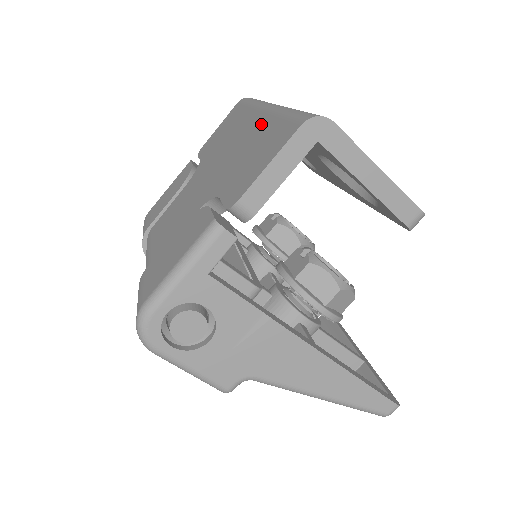
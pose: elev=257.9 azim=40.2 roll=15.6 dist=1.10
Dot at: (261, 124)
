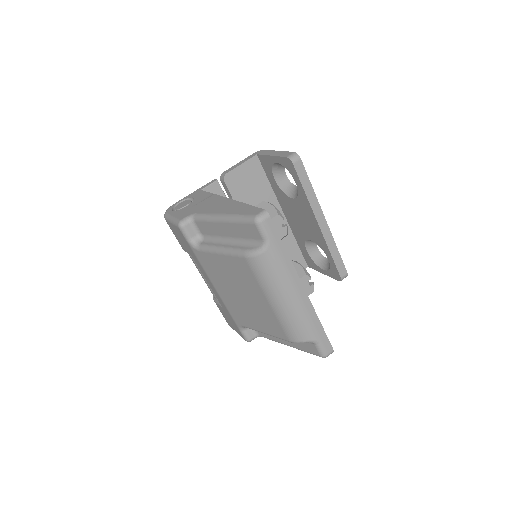
Dot at: occluded
